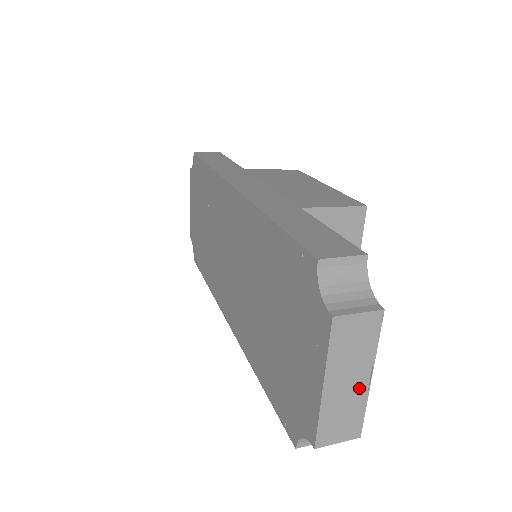
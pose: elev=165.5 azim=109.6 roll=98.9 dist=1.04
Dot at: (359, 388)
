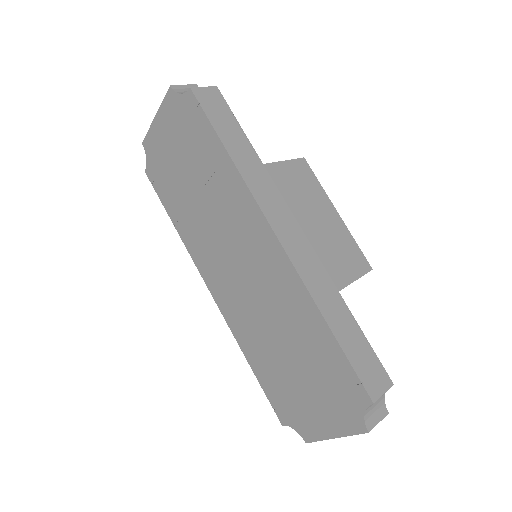
Dot at: occluded
